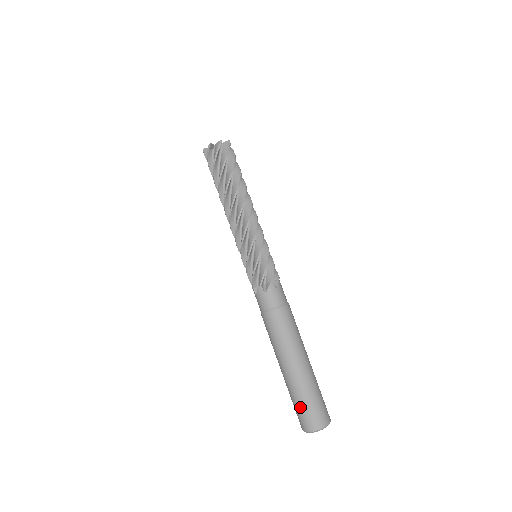
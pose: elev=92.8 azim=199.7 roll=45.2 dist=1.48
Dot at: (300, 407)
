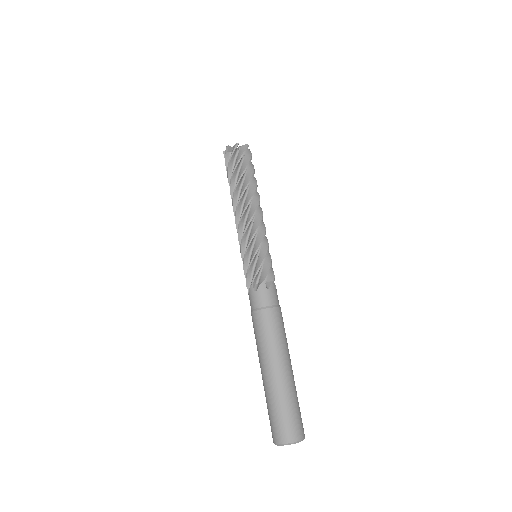
Dot at: (272, 415)
